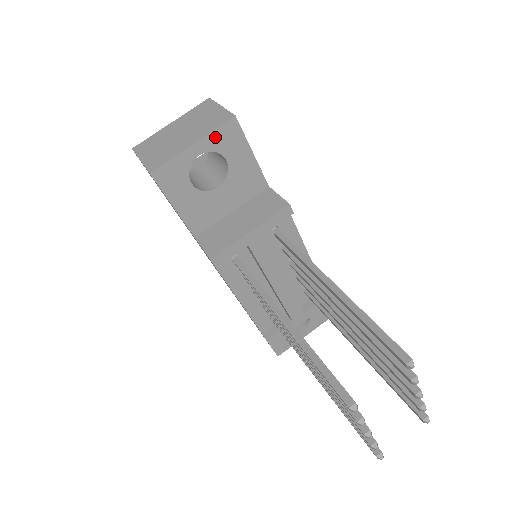
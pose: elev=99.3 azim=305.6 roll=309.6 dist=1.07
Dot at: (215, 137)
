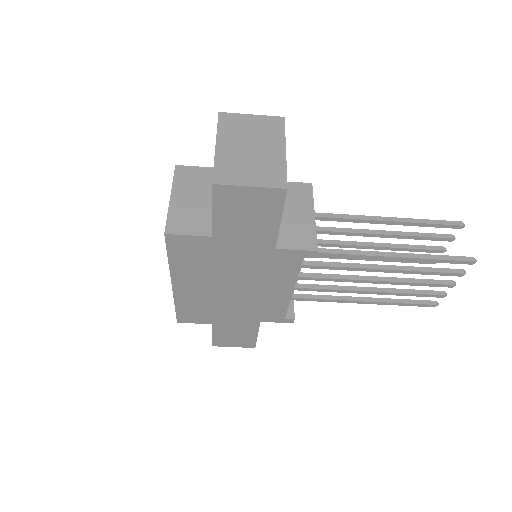
Dot at: occluded
